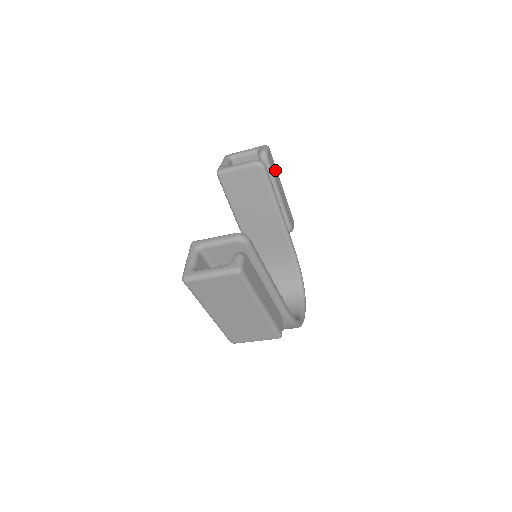
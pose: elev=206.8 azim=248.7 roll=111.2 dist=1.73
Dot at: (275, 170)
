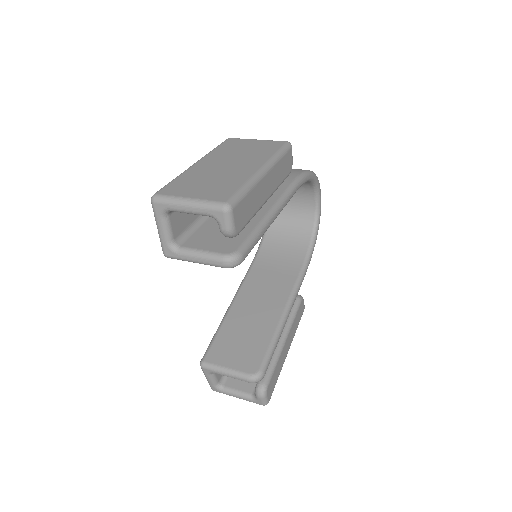
Dot at: (251, 199)
